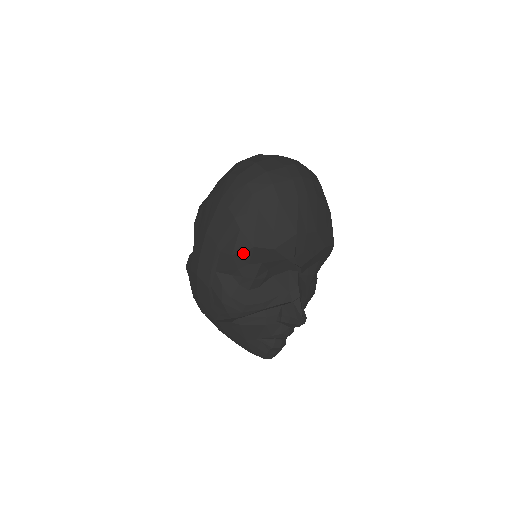
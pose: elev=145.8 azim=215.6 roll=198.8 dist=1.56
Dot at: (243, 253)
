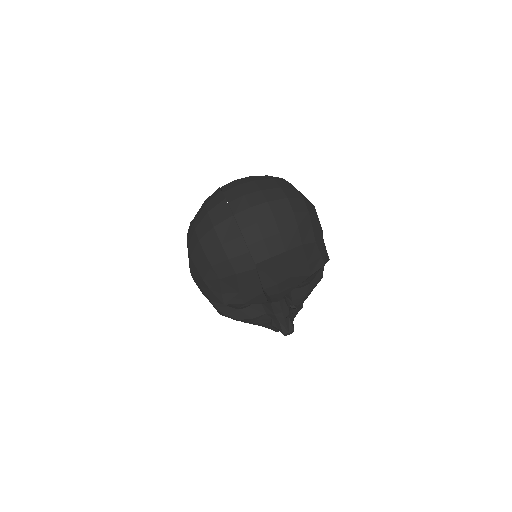
Dot at: occluded
